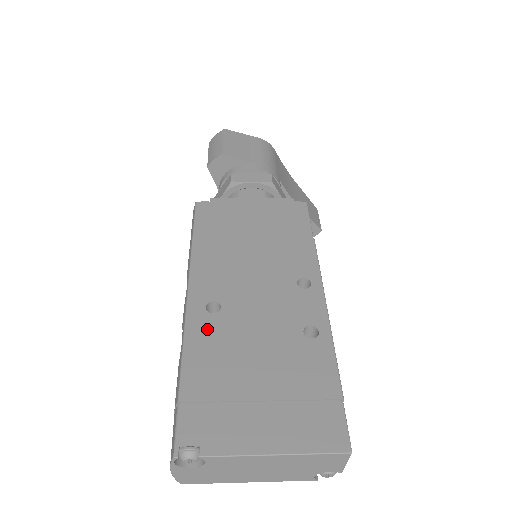
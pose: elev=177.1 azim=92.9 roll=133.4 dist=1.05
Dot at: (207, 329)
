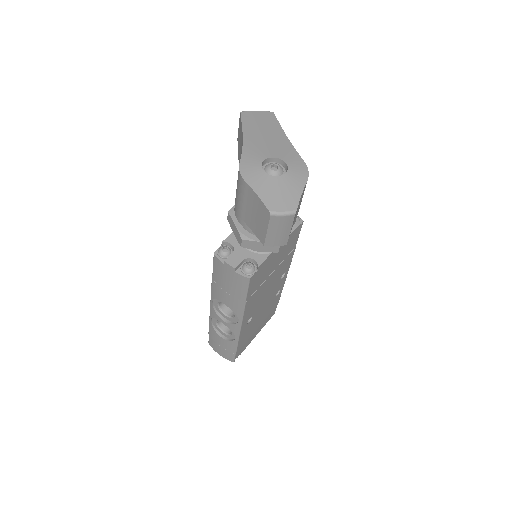
Dot at: (247, 329)
